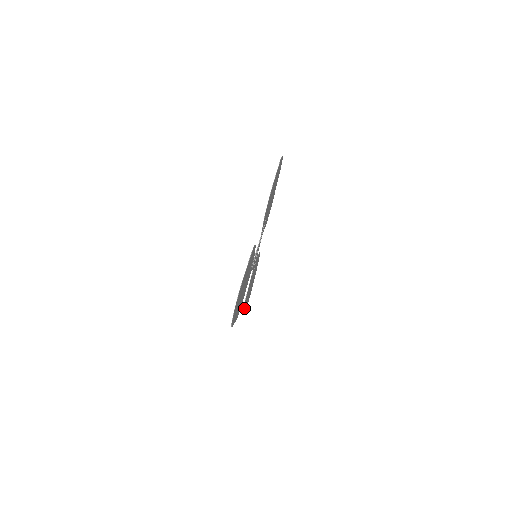
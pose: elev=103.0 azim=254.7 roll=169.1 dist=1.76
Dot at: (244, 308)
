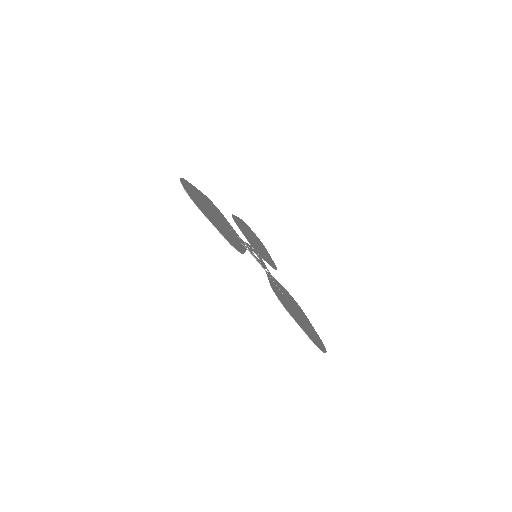
Dot at: (271, 260)
